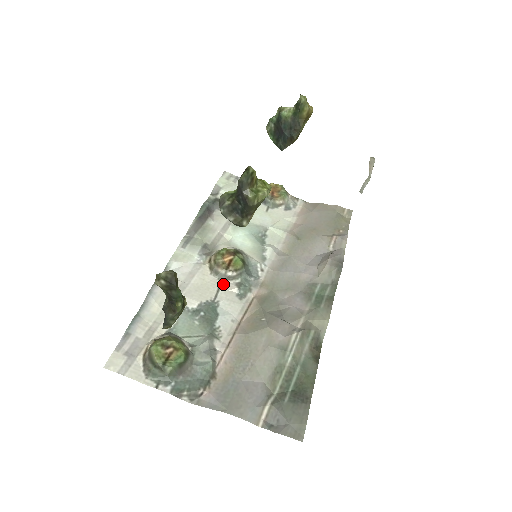
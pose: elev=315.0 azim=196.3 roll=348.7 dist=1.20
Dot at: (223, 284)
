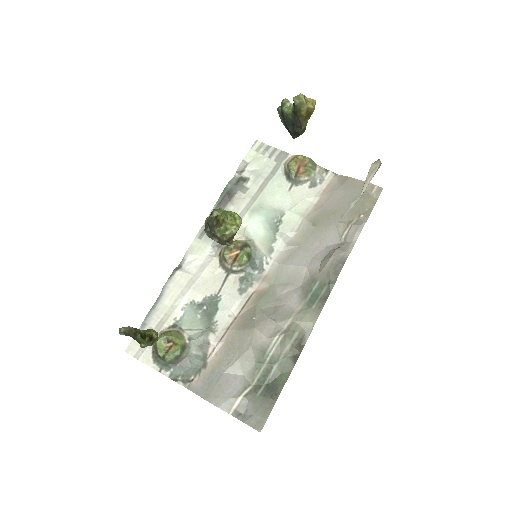
Dot at: (228, 278)
